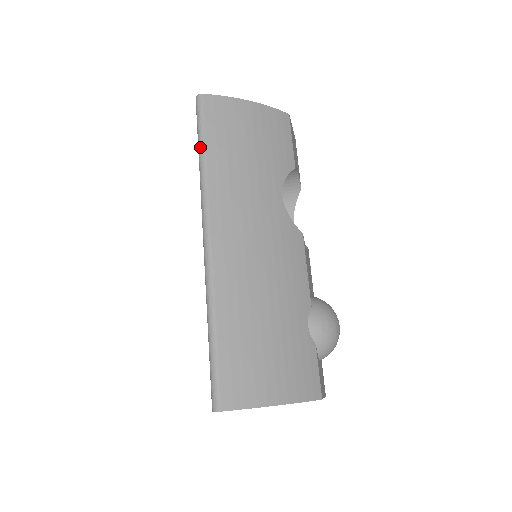
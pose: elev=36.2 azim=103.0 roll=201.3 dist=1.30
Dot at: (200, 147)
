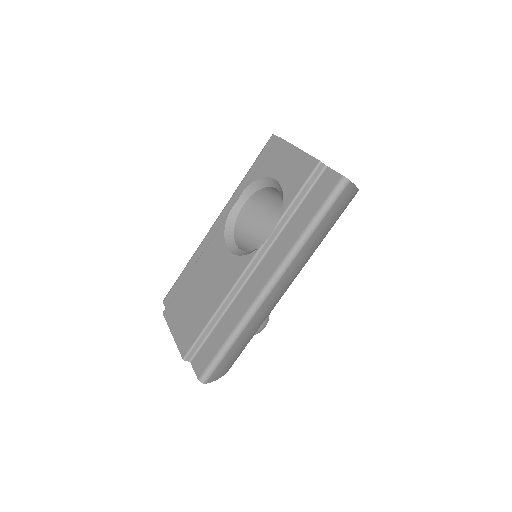
Dot at: (317, 222)
